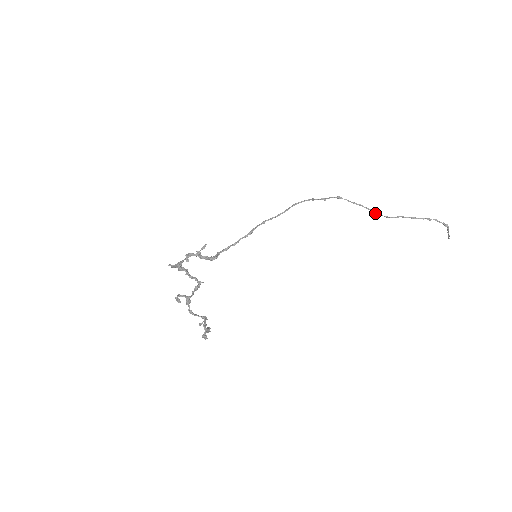
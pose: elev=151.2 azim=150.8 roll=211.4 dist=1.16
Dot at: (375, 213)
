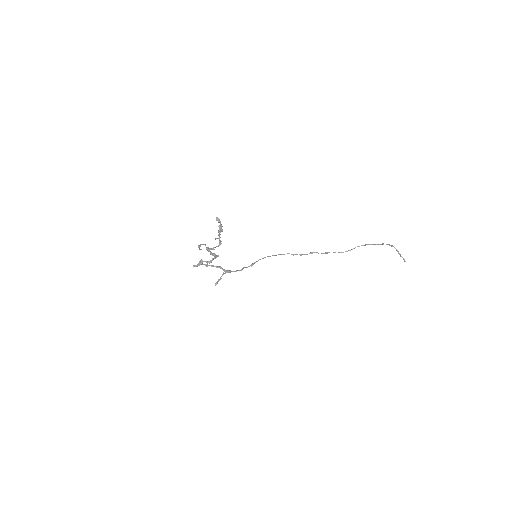
Dot at: occluded
